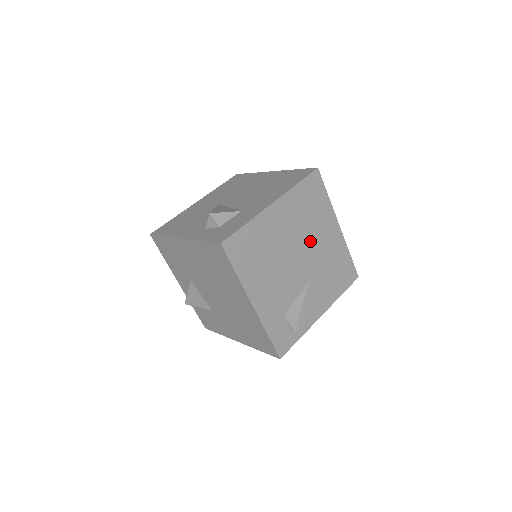
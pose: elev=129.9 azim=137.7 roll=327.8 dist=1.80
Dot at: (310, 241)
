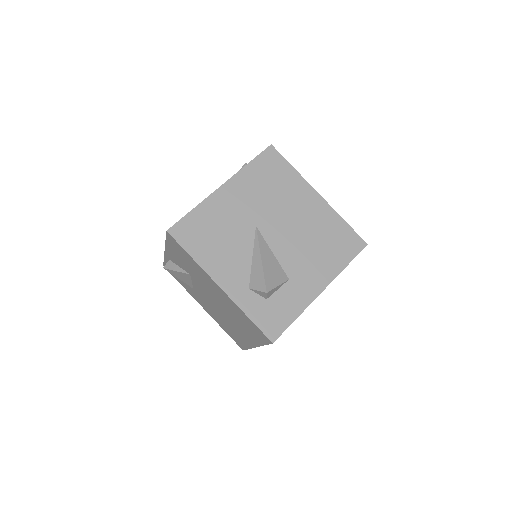
Dot at: occluded
